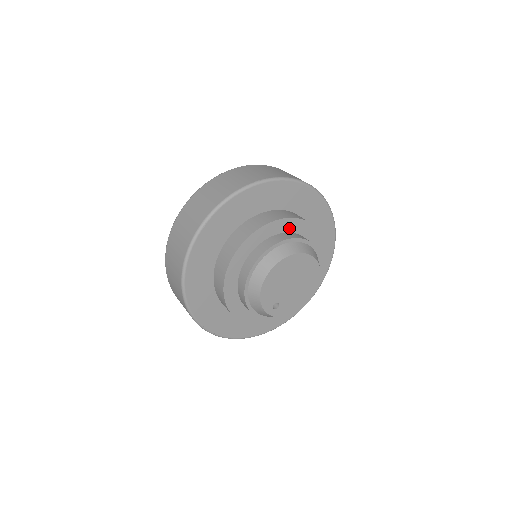
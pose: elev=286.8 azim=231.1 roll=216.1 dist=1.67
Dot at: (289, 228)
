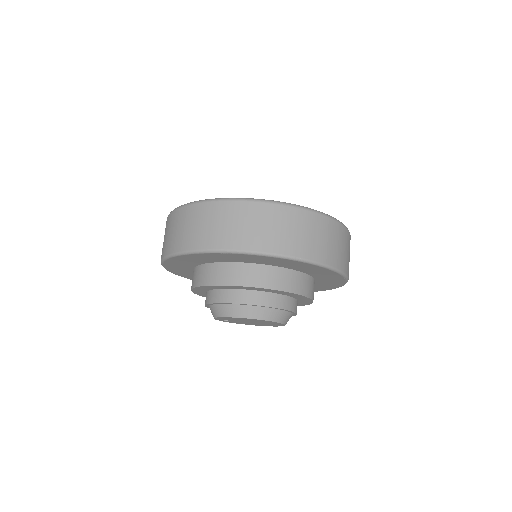
Dot at: (288, 294)
